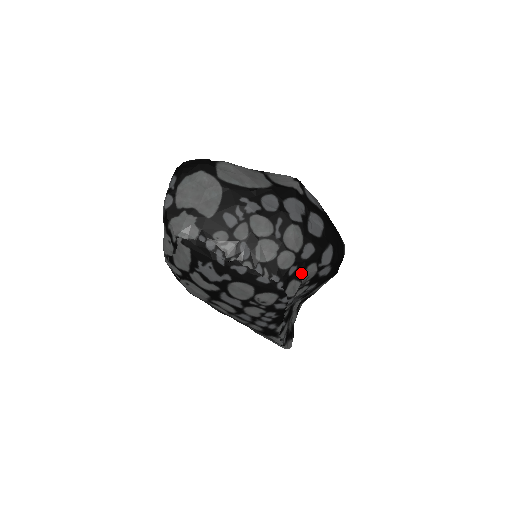
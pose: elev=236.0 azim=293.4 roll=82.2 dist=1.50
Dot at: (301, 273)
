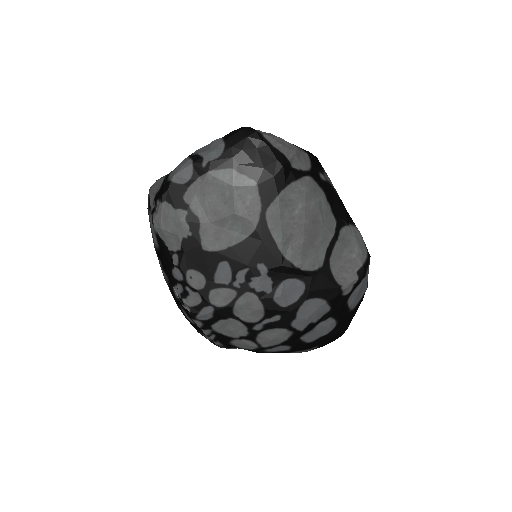
Dot at: (253, 351)
